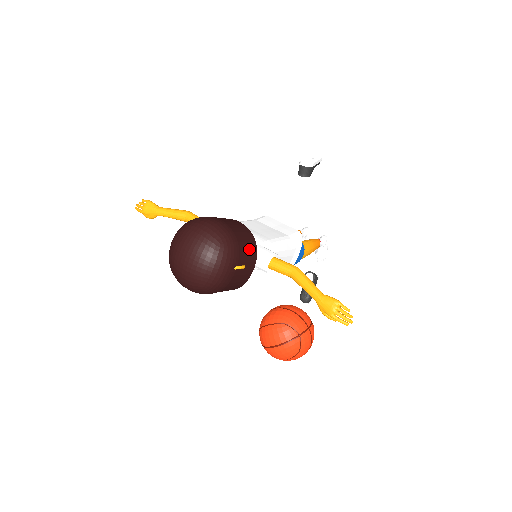
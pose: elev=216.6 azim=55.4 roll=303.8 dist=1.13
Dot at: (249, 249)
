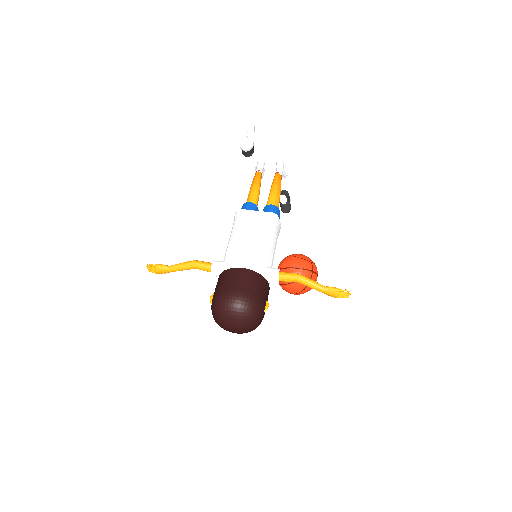
Dot at: (263, 289)
